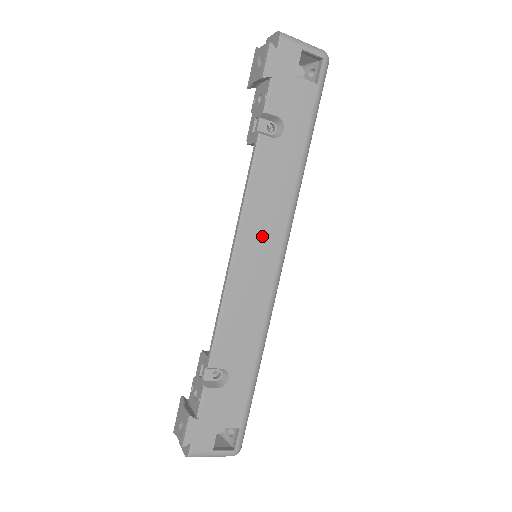
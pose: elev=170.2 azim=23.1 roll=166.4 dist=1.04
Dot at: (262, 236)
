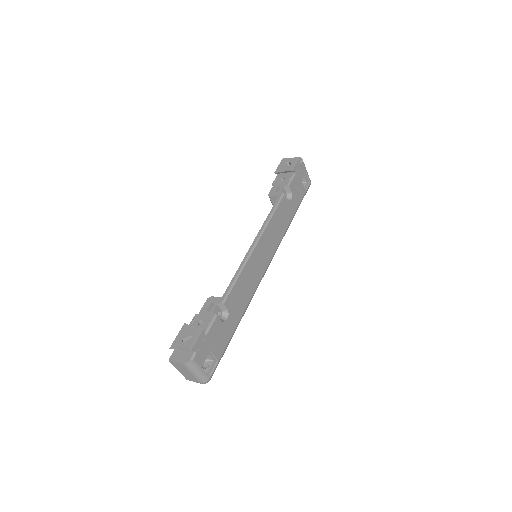
Dot at: (268, 244)
